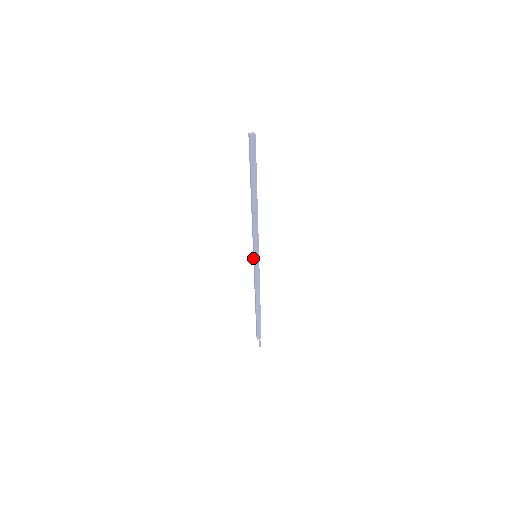
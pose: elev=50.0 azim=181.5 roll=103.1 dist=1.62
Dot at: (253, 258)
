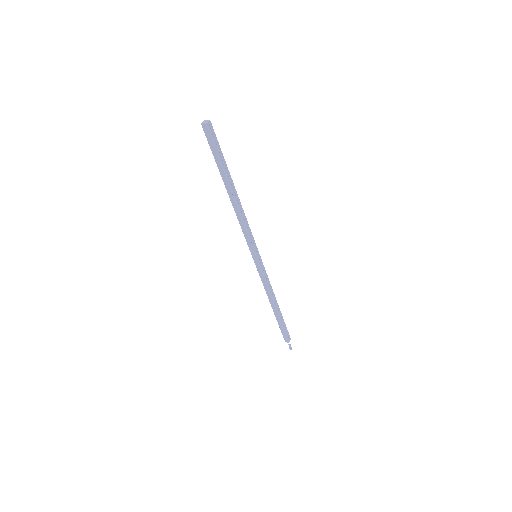
Dot at: (254, 261)
